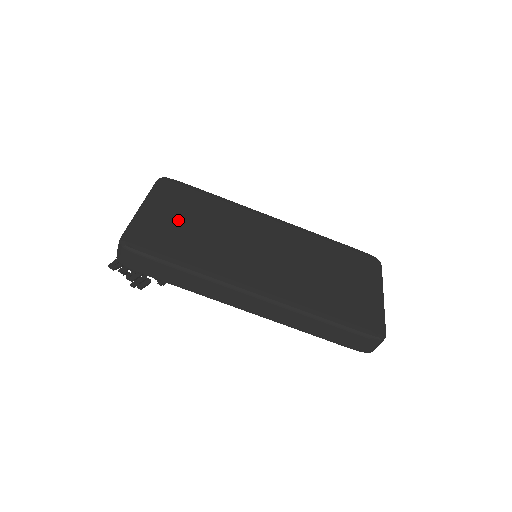
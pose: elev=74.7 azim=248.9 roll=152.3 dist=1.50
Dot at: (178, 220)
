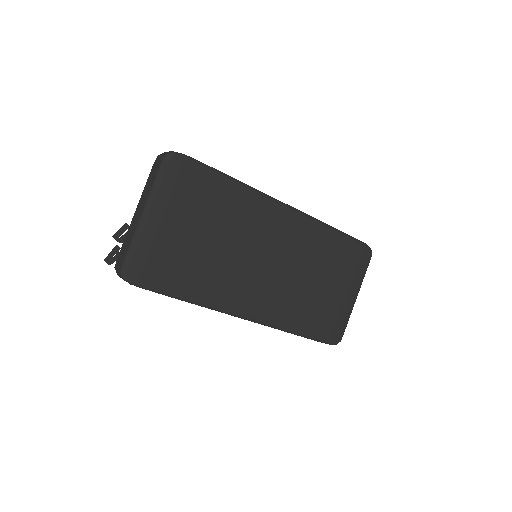
Dot at: (184, 231)
